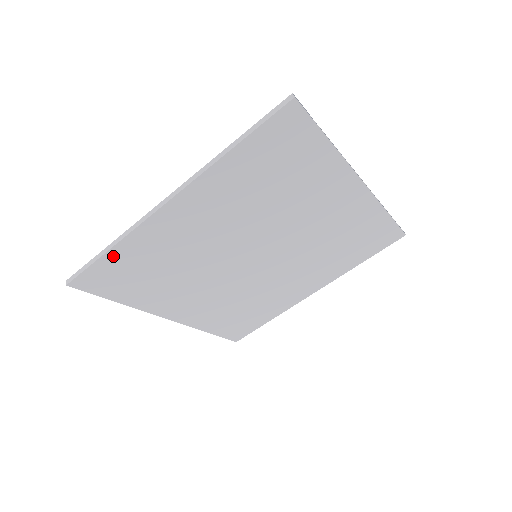
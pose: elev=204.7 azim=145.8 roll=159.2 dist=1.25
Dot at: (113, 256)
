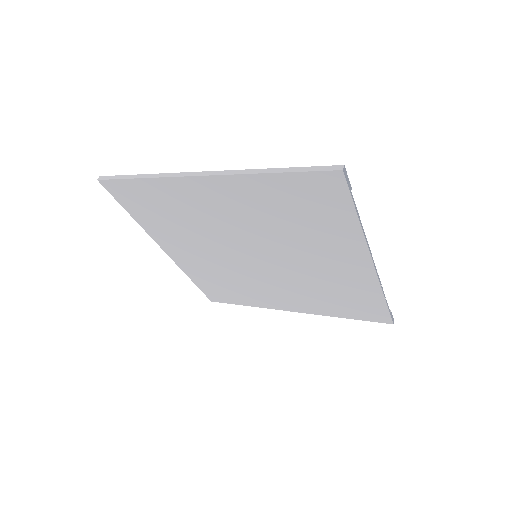
Dot at: (142, 184)
